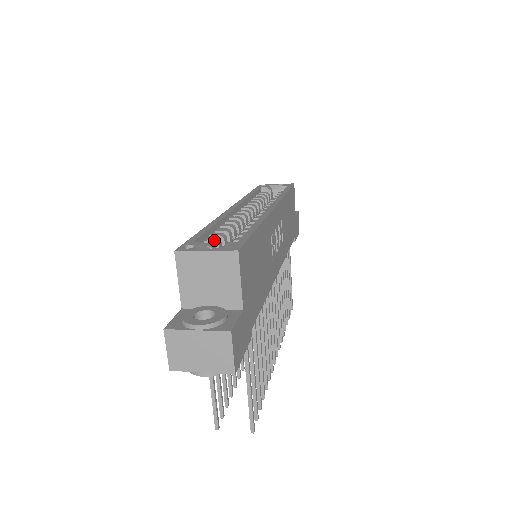
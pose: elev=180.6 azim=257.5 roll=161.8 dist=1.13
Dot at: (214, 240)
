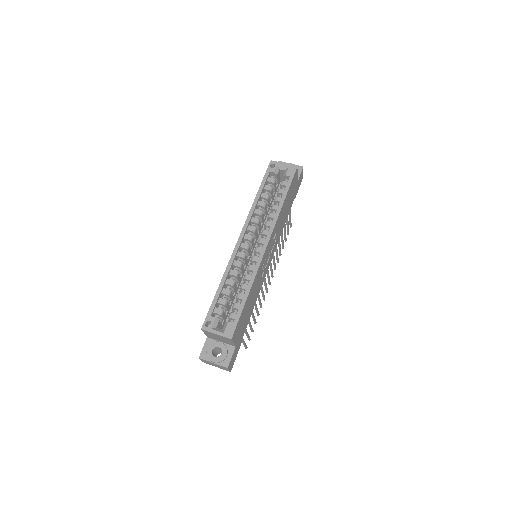
Dot at: (223, 304)
